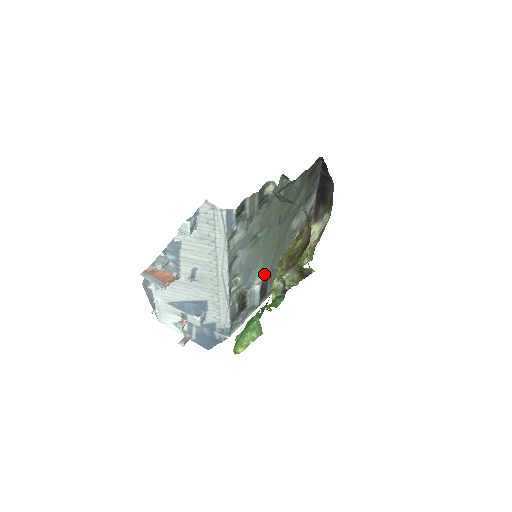
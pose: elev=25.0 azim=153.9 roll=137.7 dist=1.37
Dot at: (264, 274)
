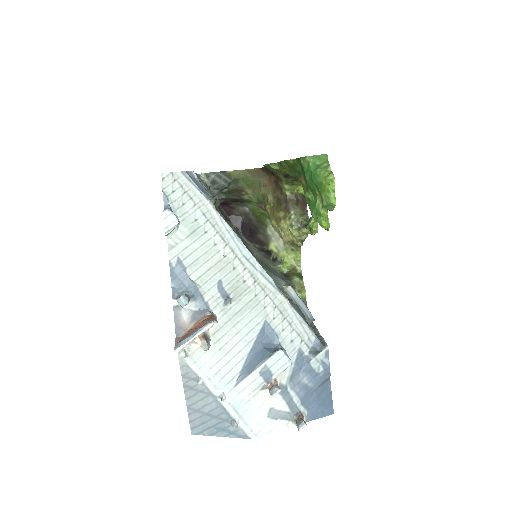
Dot at: (281, 280)
